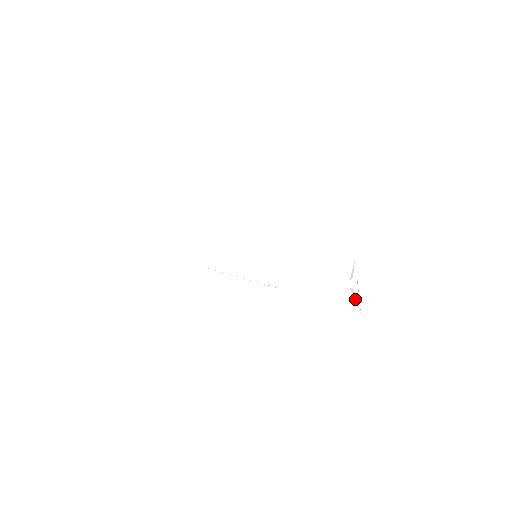
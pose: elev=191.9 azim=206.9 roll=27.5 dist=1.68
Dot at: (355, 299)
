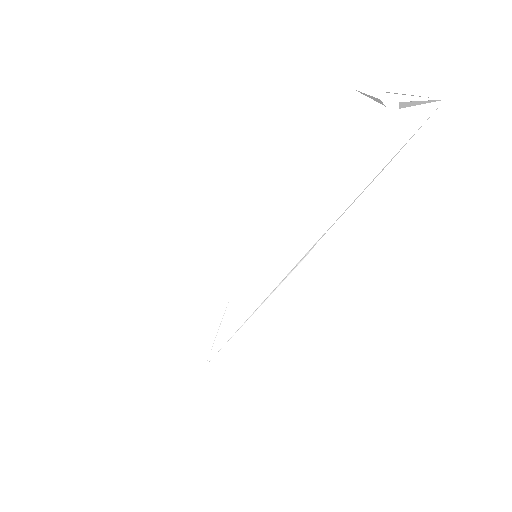
Dot at: occluded
